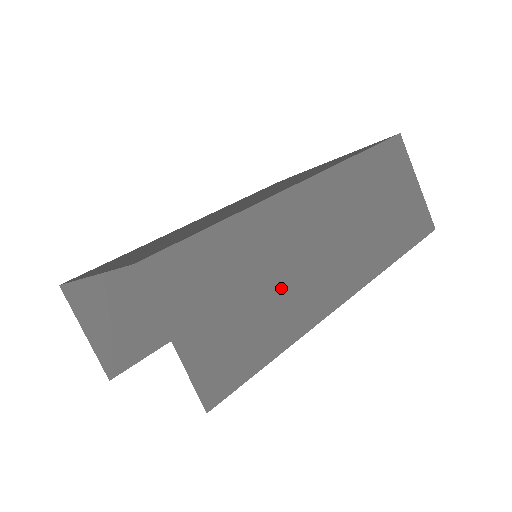
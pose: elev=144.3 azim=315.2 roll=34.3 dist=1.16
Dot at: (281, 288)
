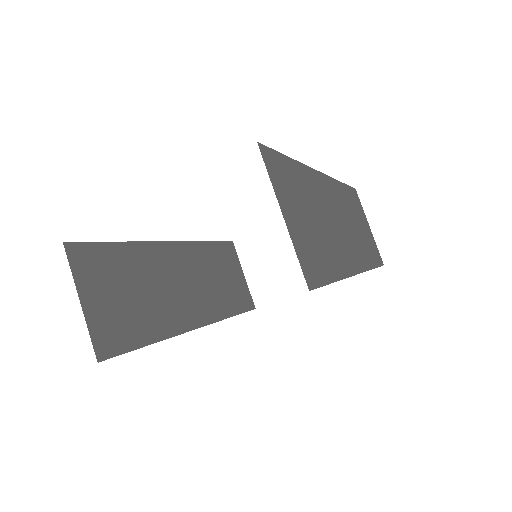
Dot at: (327, 233)
